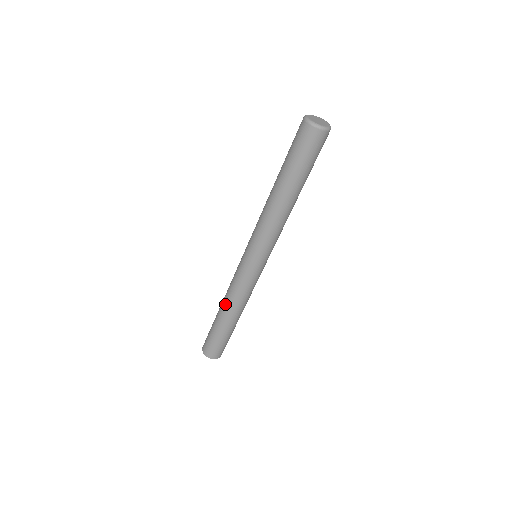
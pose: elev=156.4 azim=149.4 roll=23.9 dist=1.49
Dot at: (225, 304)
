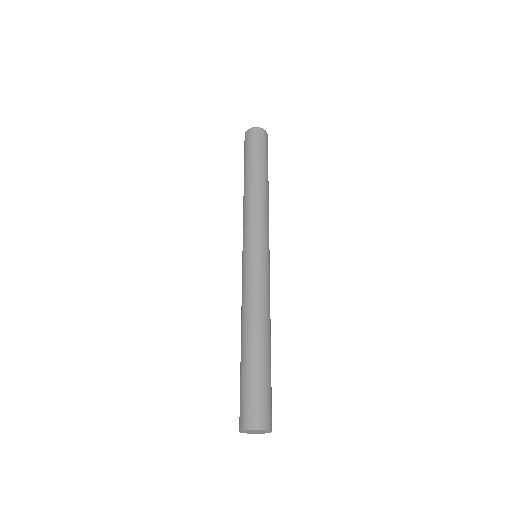
Dot at: occluded
